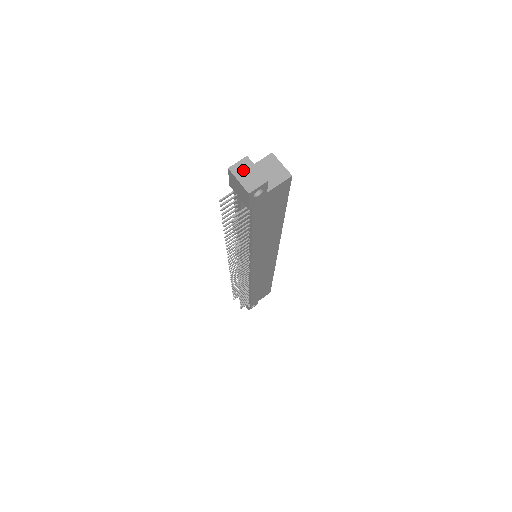
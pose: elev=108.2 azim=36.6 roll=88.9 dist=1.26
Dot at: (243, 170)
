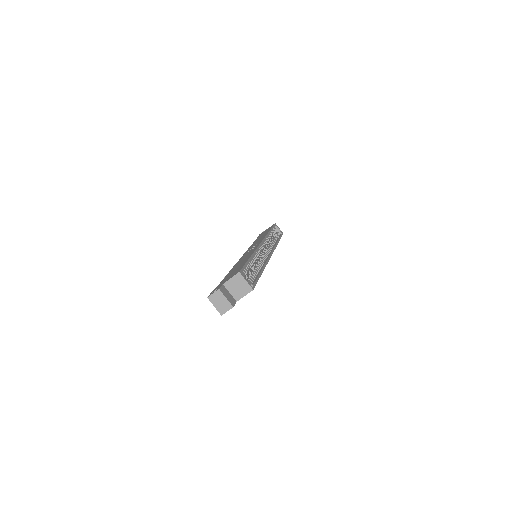
Dot at: (217, 299)
